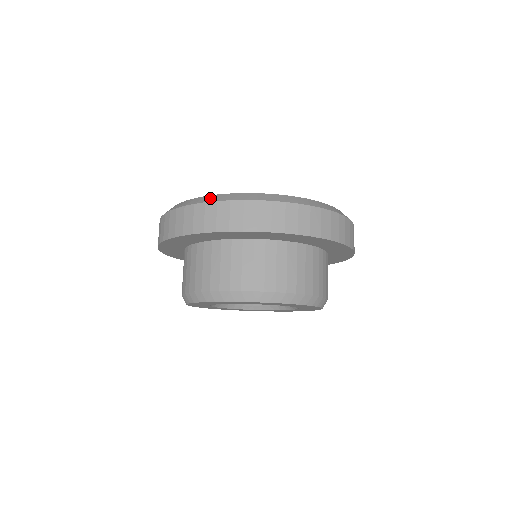
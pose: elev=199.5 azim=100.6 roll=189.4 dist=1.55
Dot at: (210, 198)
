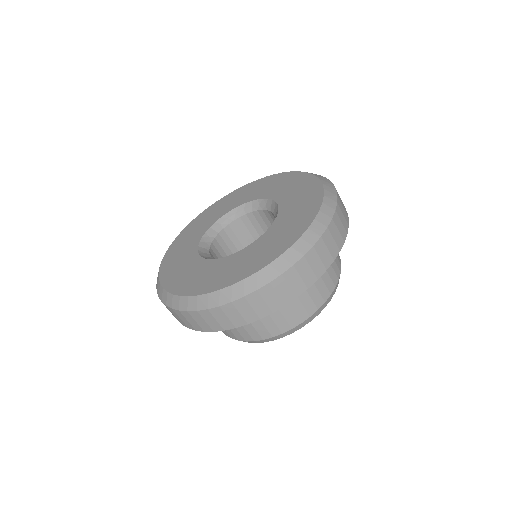
Dot at: (157, 282)
